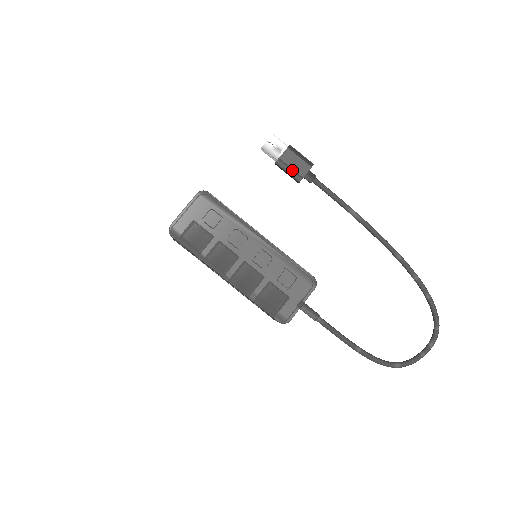
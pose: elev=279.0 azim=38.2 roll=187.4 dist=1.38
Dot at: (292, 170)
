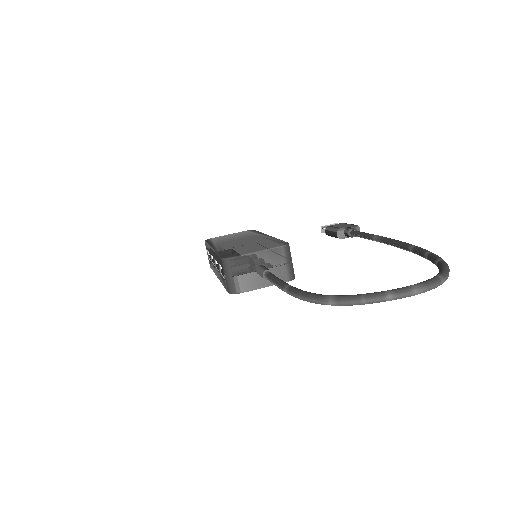
Dot at: (335, 227)
